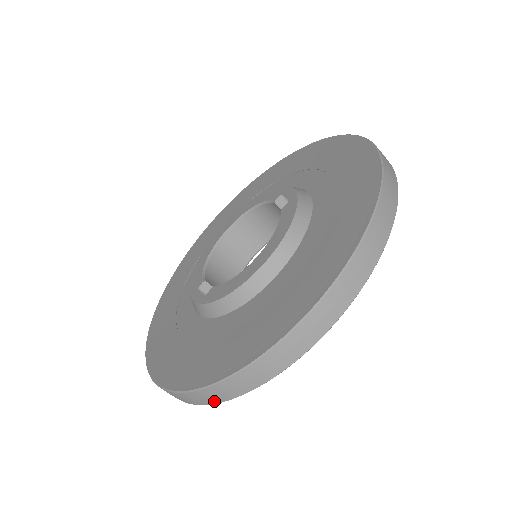
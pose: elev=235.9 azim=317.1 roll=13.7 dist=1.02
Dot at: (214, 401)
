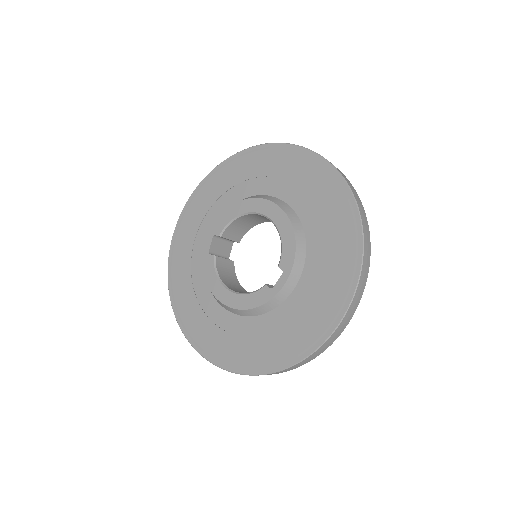
Dot at: occluded
